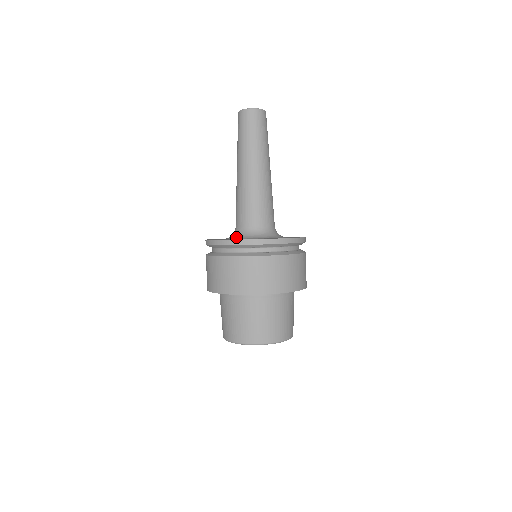
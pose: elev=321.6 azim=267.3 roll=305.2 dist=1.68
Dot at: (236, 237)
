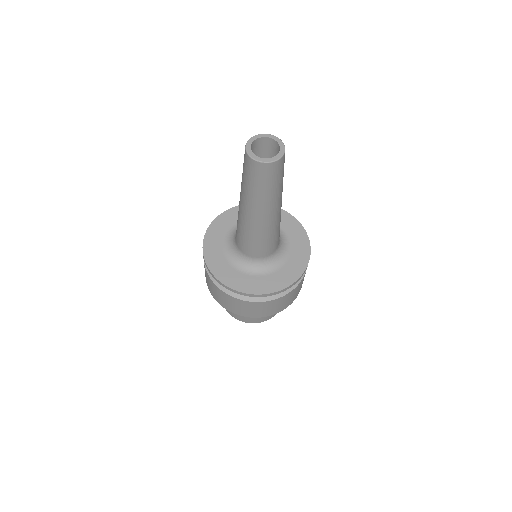
Dot at: (245, 267)
